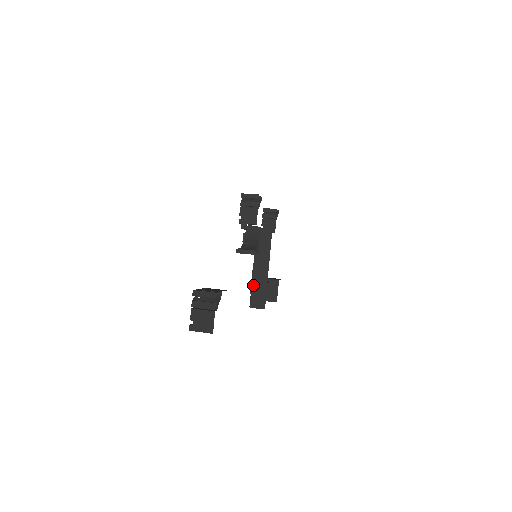
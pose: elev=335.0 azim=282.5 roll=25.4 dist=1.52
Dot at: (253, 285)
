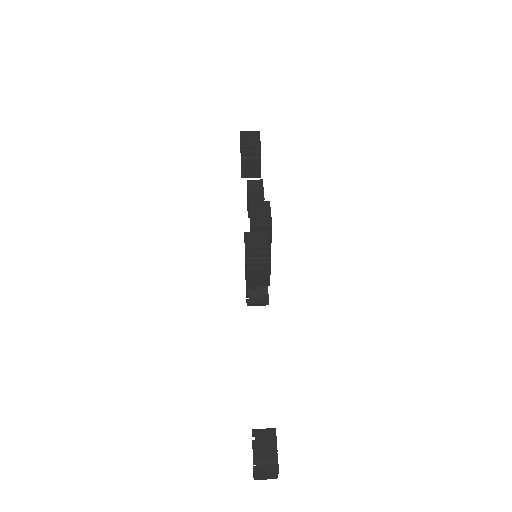
Dot at: occluded
